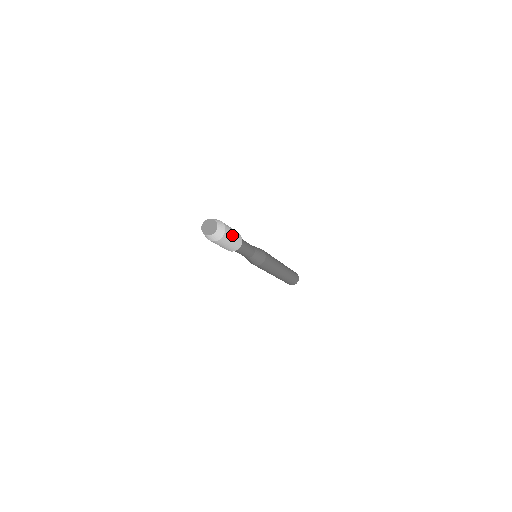
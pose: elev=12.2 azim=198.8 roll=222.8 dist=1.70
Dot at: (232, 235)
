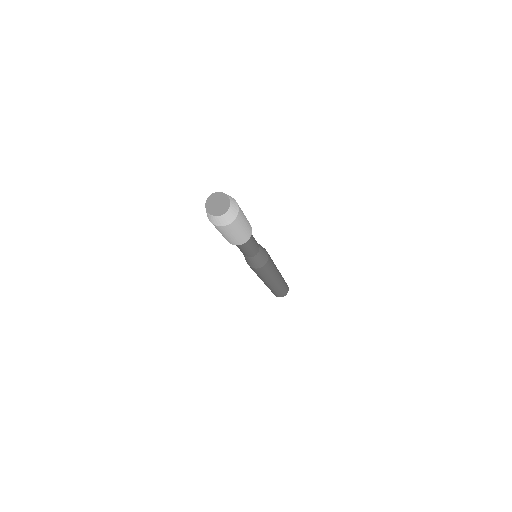
Dot at: (243, 213)
